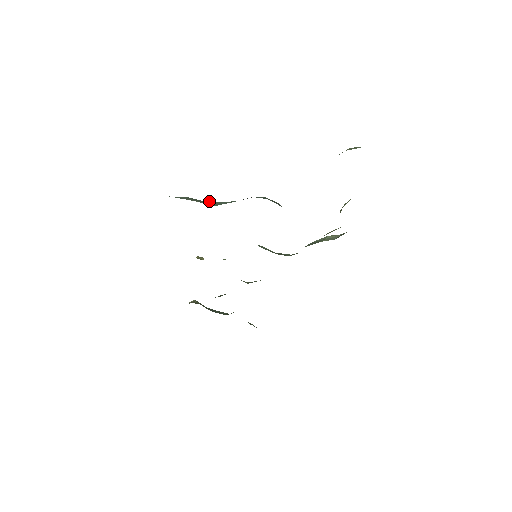
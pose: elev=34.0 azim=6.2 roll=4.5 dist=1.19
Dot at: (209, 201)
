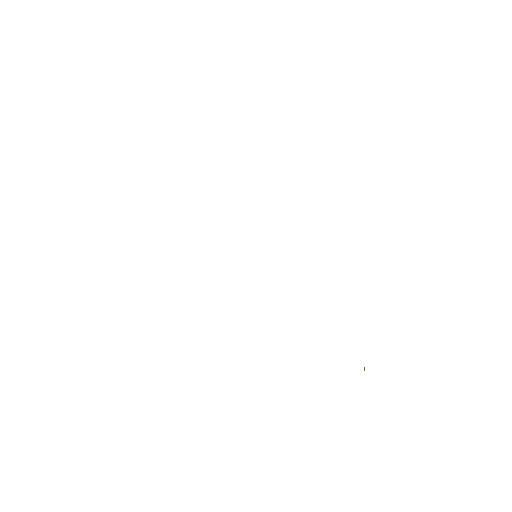
Dot at: occluded
